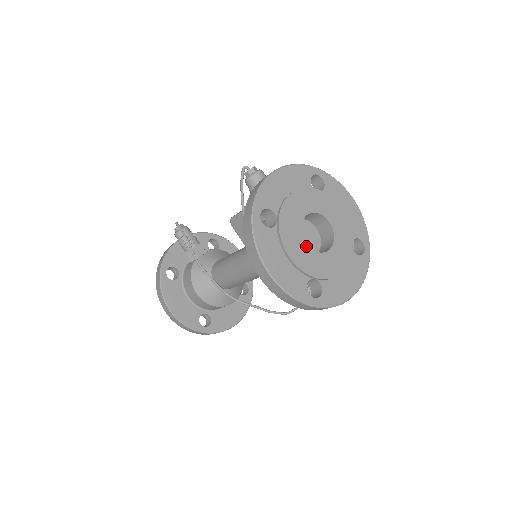
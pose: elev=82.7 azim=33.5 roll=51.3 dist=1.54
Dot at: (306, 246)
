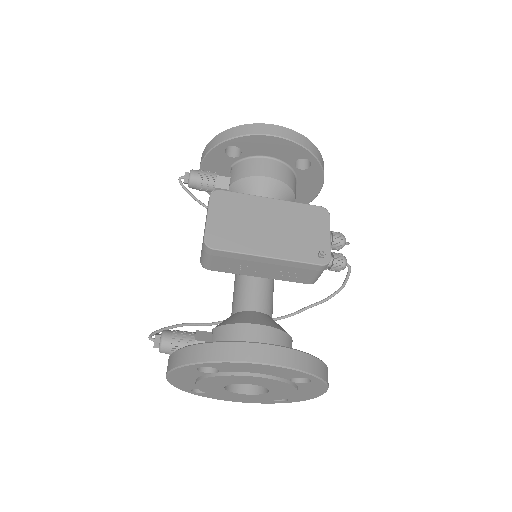
Dot at: (245, 395)
